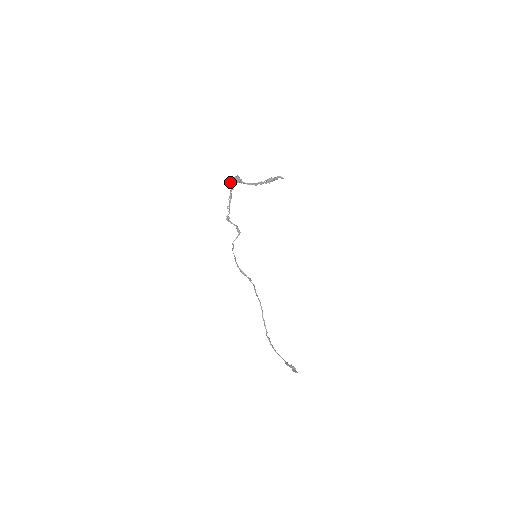
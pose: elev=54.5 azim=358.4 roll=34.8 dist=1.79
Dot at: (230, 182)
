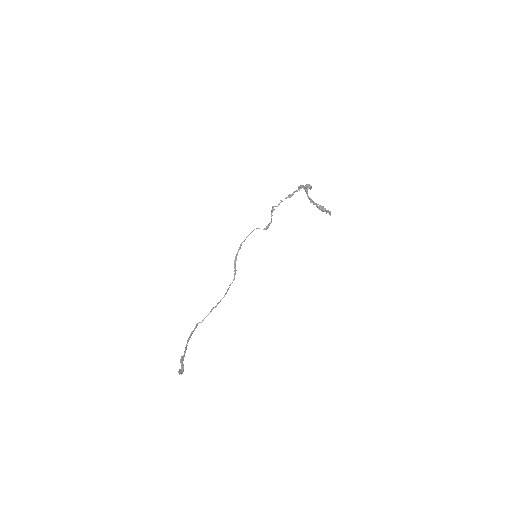
Dot at: occluded
